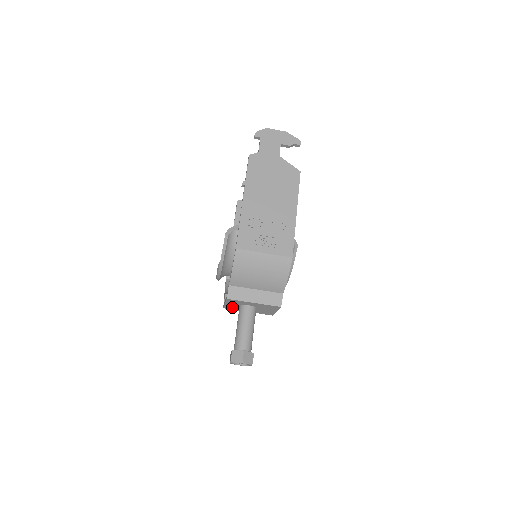
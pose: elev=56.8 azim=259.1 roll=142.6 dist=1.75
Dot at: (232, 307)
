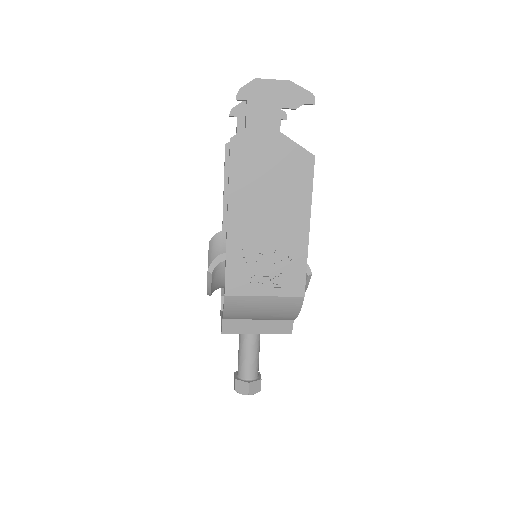
Dot at: occluded
